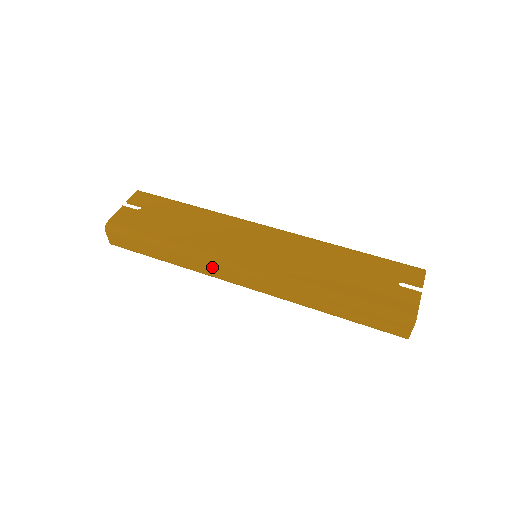
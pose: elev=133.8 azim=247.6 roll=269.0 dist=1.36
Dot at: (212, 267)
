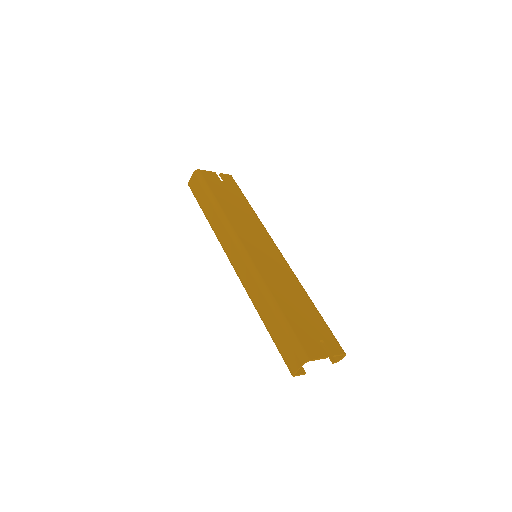
Dot at: (226, 236)
